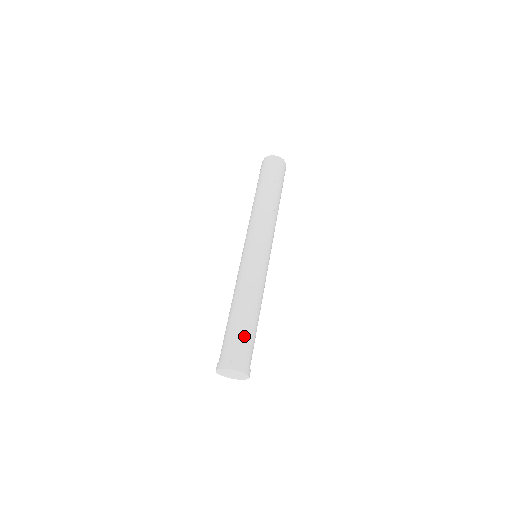
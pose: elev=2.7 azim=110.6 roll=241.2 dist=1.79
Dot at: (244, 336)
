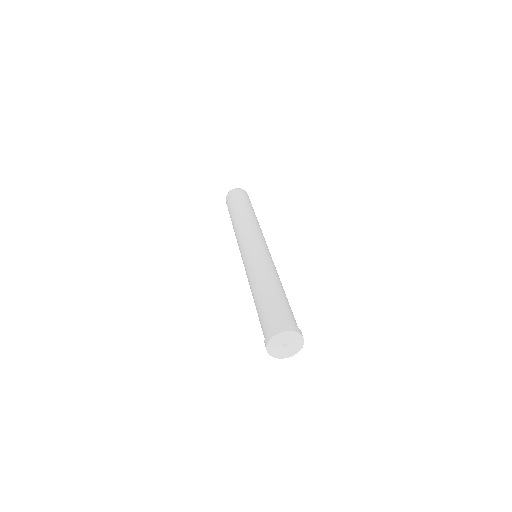
Dot at: (292, 312)
